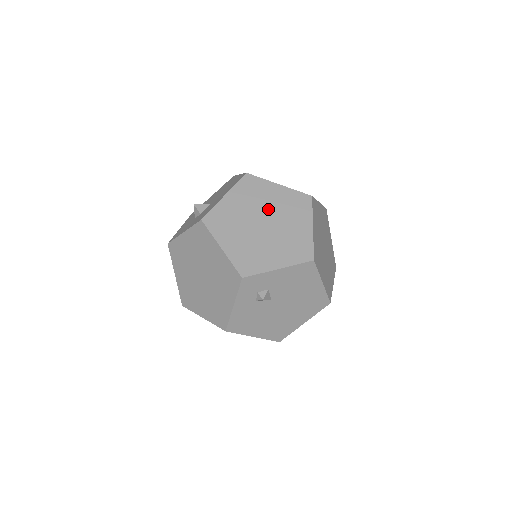
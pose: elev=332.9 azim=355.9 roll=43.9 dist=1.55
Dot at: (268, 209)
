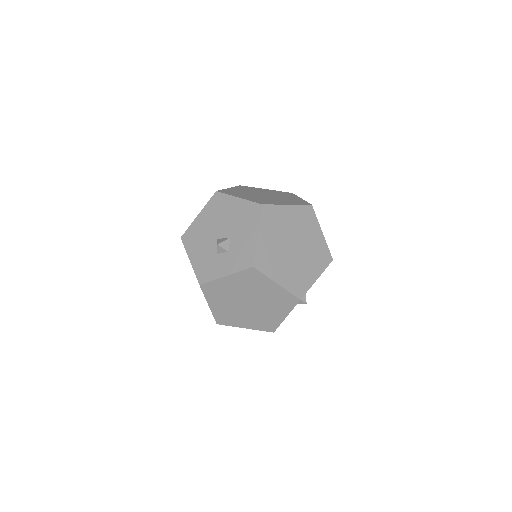
Dot at: (291, 232)
